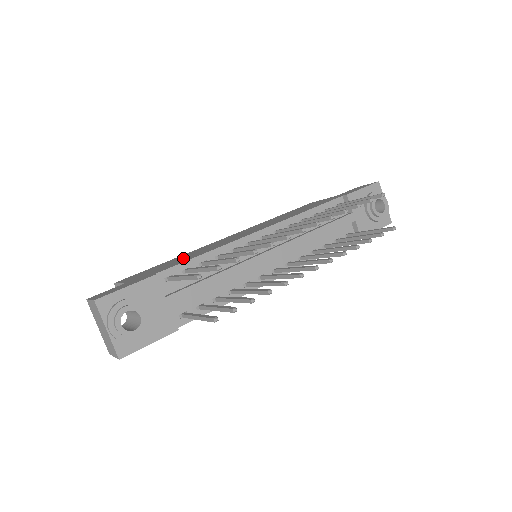
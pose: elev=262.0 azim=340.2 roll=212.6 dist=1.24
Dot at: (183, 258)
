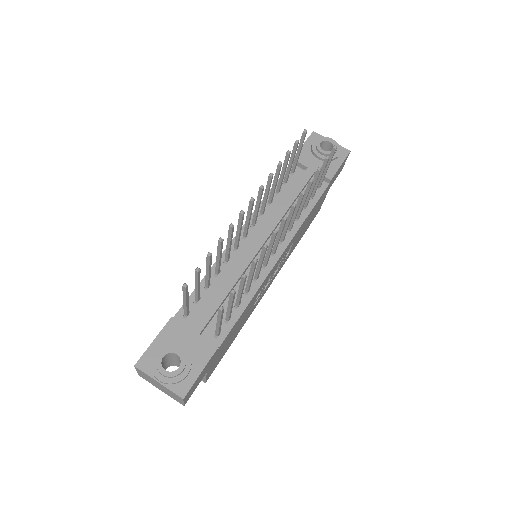
Dot at: occluded
